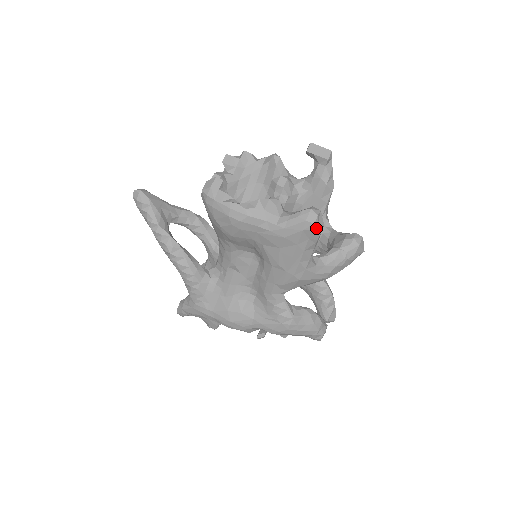
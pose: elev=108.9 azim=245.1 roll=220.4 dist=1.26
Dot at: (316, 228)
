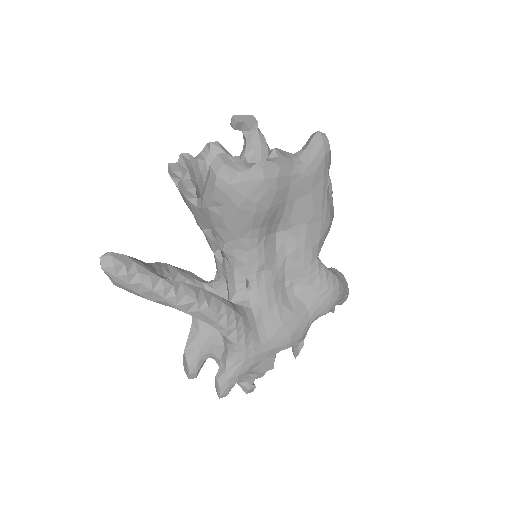
Dot at: (329, 149)
